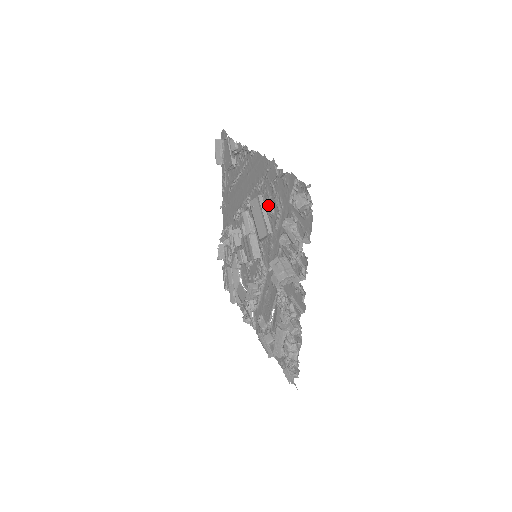
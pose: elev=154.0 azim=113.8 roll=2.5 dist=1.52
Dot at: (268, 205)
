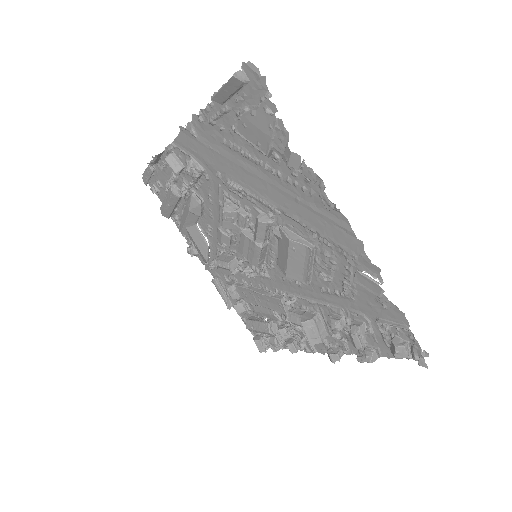
Dot at: (324, 268)
